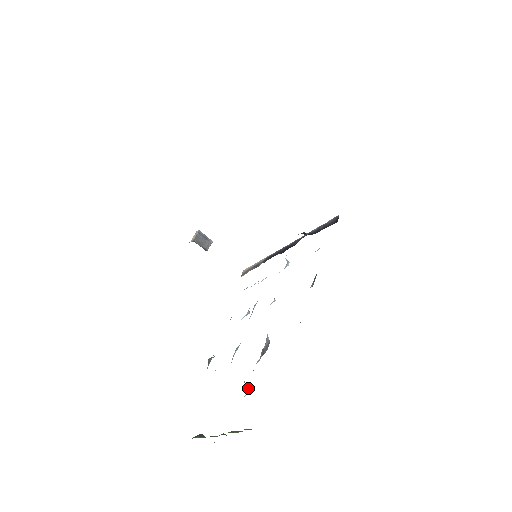
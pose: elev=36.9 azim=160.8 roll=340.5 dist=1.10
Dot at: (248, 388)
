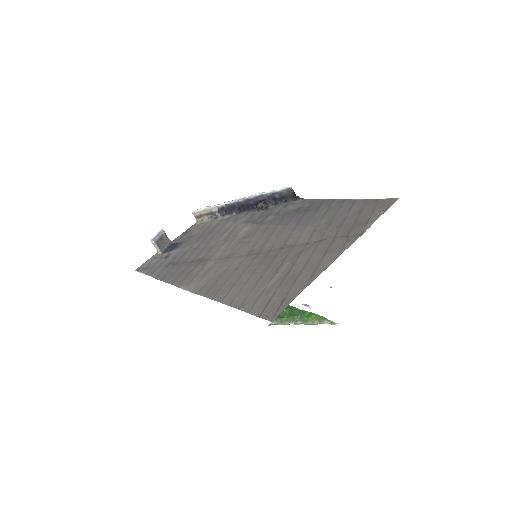
Dot at: occluded
